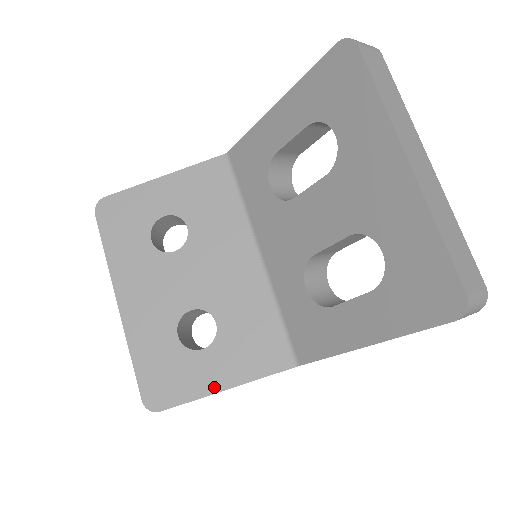
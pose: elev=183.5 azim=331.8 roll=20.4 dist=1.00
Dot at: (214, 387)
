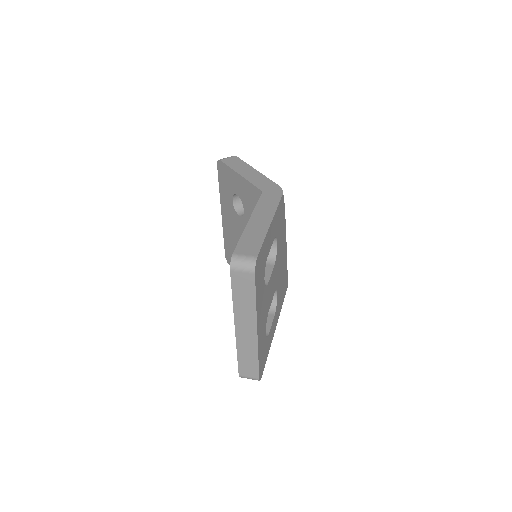
Dot at: occluded
